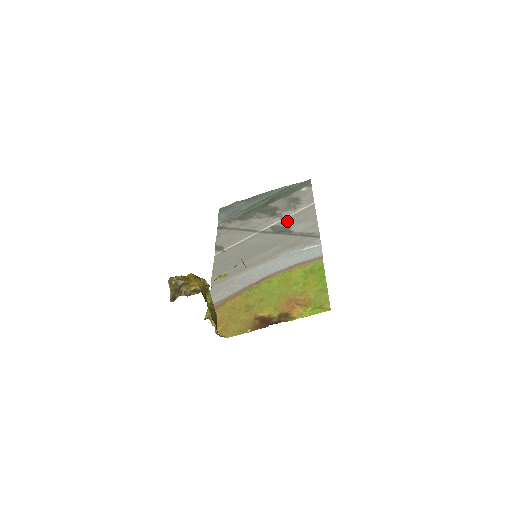
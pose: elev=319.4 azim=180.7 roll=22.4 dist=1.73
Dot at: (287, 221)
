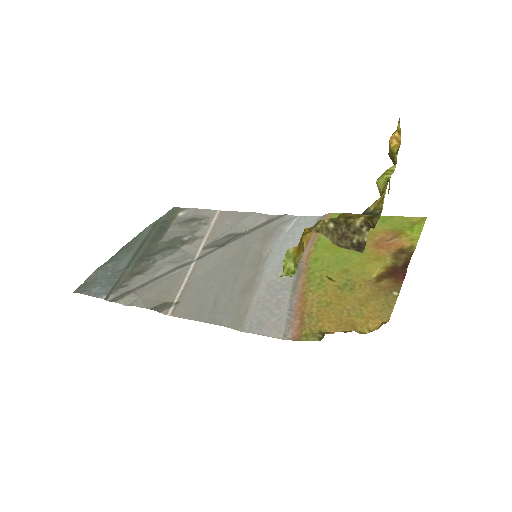
Dot at: (216, 233)
